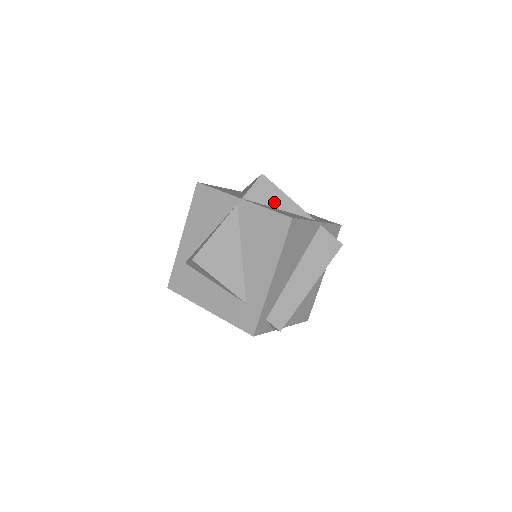
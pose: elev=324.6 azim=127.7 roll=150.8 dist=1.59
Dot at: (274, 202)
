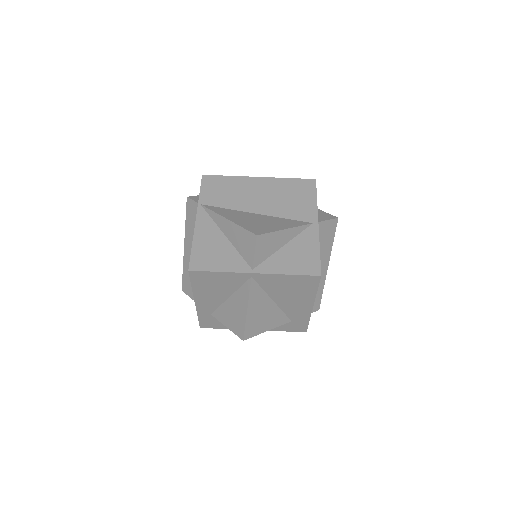
Dot at: (277, 245)
